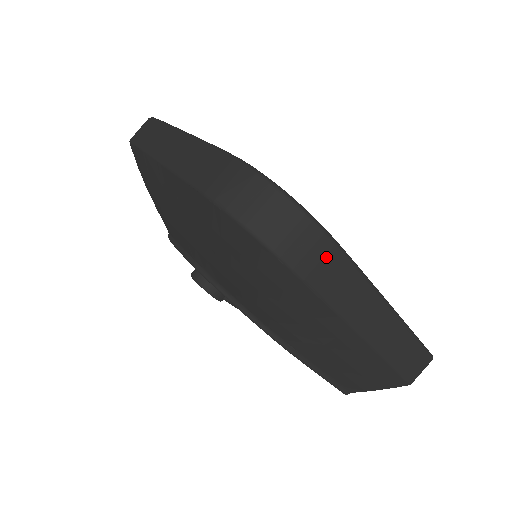
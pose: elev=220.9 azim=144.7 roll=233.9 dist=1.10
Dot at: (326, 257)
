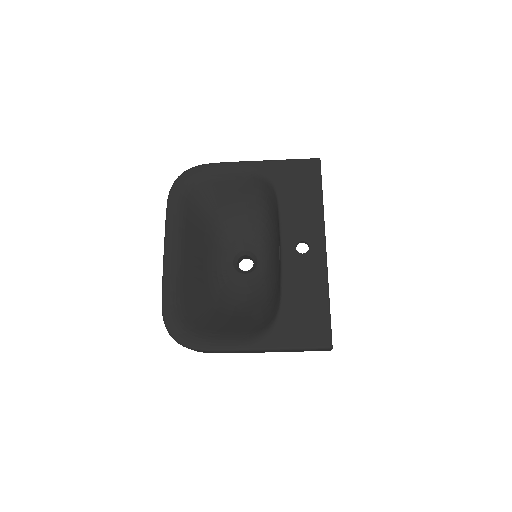
Dot at: occluded
